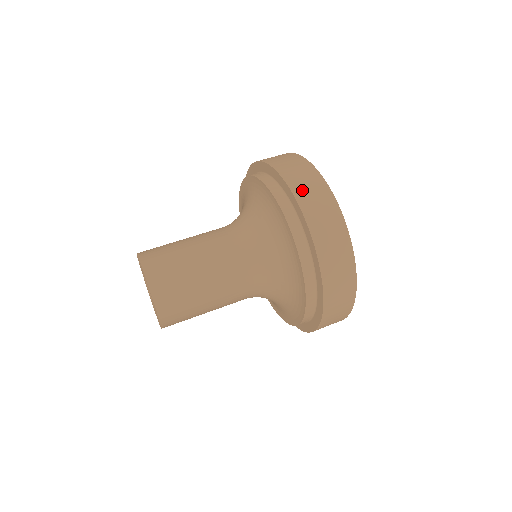
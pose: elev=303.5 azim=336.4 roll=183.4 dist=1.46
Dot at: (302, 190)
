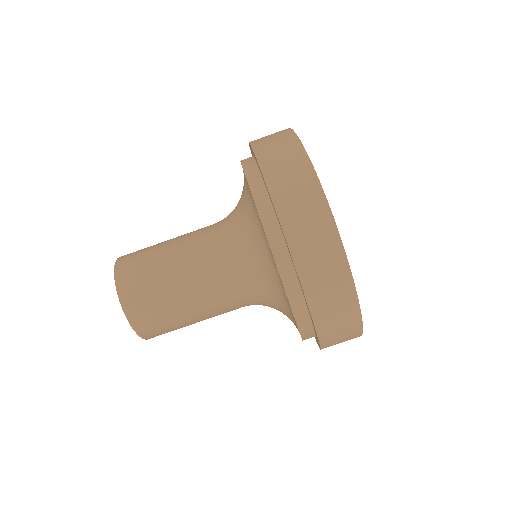
Dot at: (276, 172)
